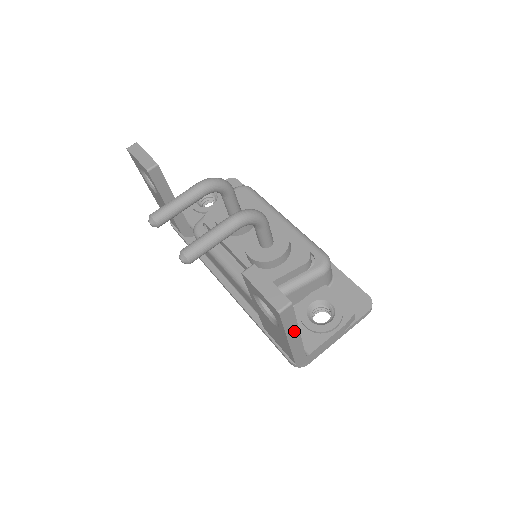
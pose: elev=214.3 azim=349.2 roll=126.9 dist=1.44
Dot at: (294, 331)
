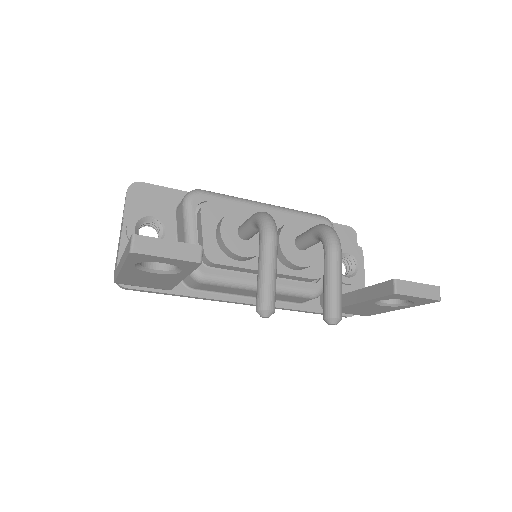
Dot at: occluded
